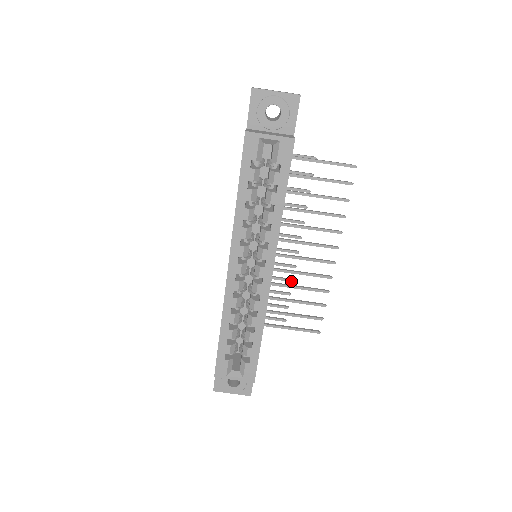
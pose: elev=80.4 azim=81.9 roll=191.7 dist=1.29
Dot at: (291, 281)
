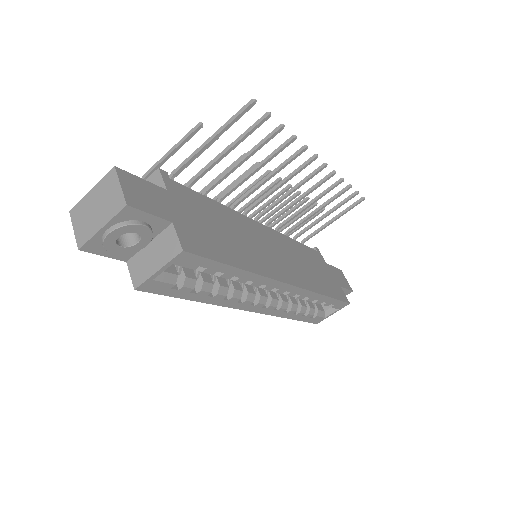
Dot at: (298, 195)
